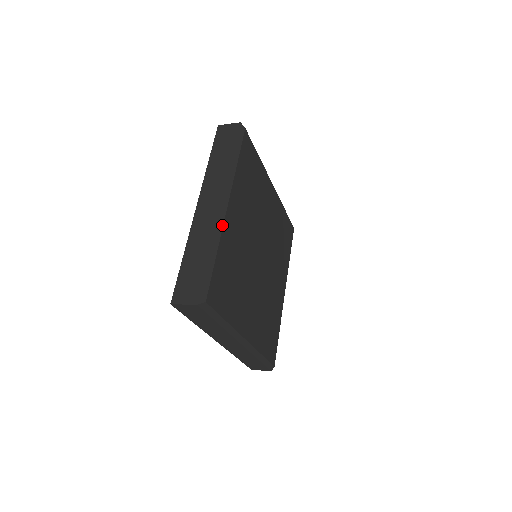
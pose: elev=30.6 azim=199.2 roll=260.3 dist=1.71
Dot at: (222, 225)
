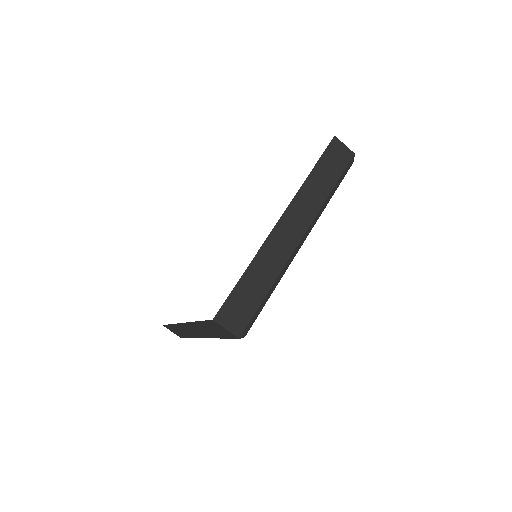
Dot at: occluded
